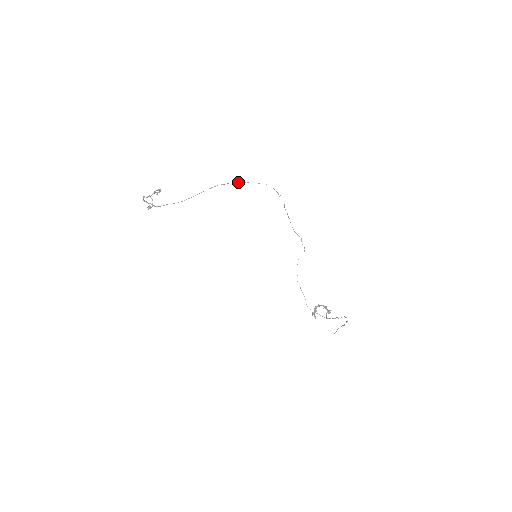
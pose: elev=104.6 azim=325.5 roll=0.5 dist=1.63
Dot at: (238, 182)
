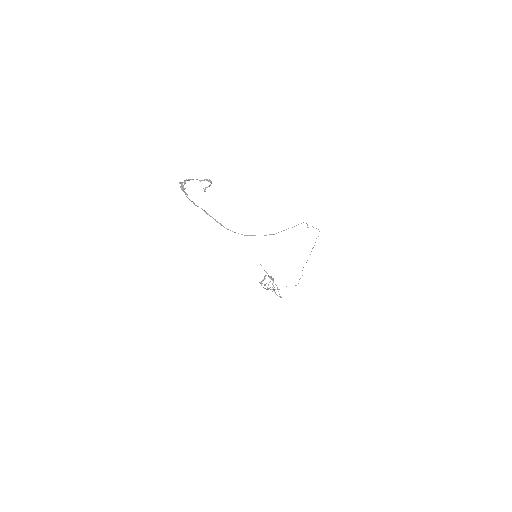
Dot at: occluded
